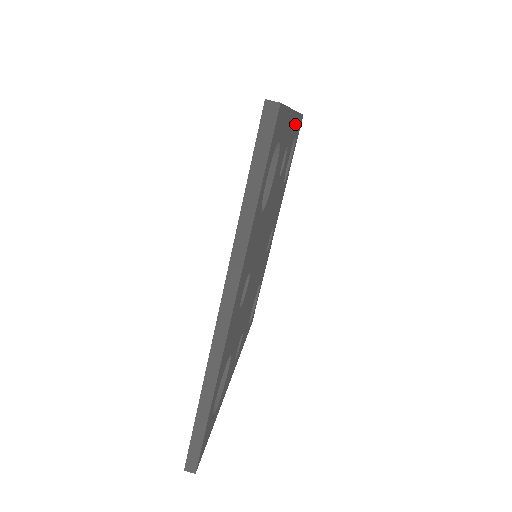
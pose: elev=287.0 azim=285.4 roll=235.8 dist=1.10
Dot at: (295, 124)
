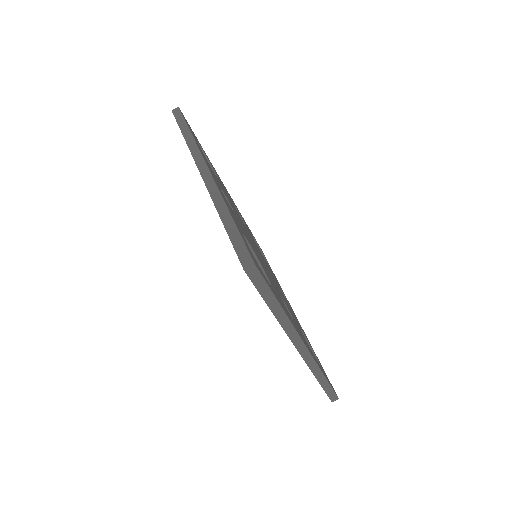
Dot at: occluded
